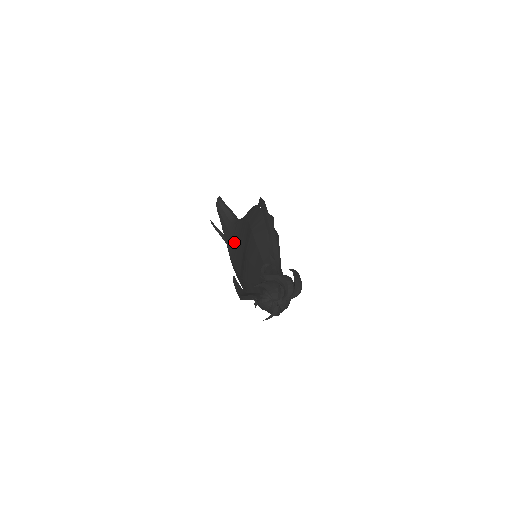
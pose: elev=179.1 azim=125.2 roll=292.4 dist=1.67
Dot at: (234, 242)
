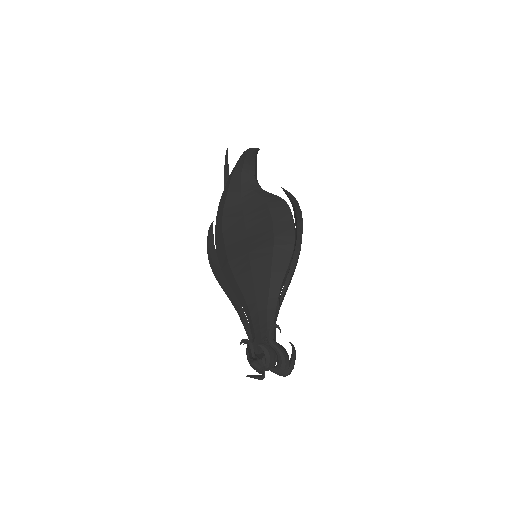
Dot at: (239, 204)
